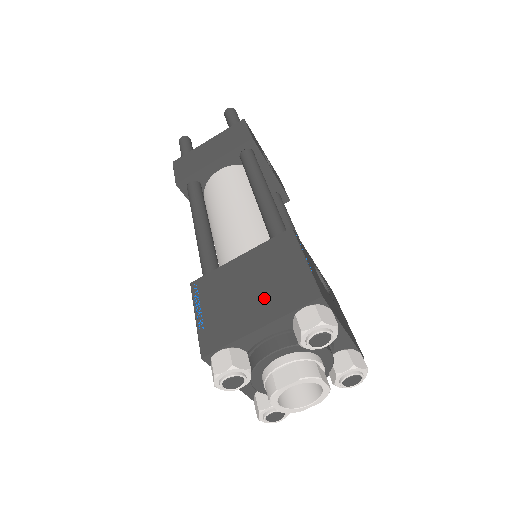
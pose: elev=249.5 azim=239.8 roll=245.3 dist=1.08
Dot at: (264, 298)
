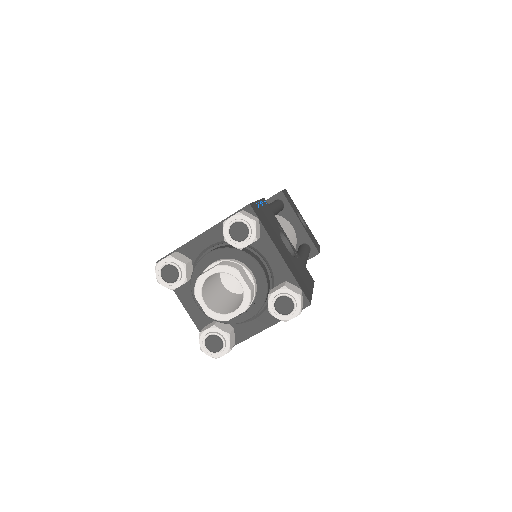
Dot at: occluded
